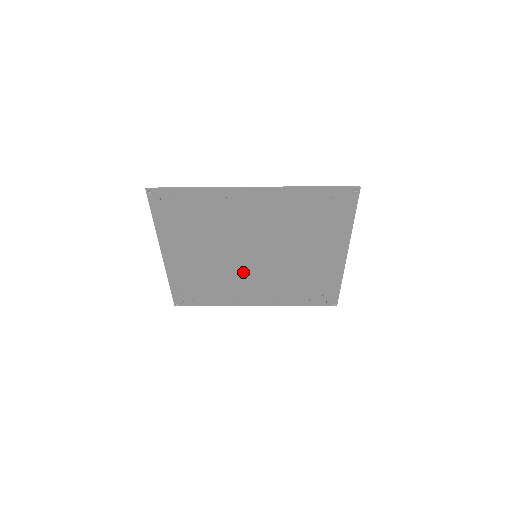
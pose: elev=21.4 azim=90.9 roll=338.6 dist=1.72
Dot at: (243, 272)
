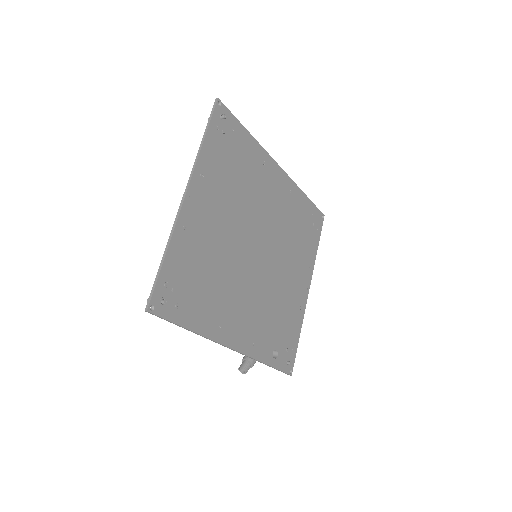
Dot at: (243, 274)
